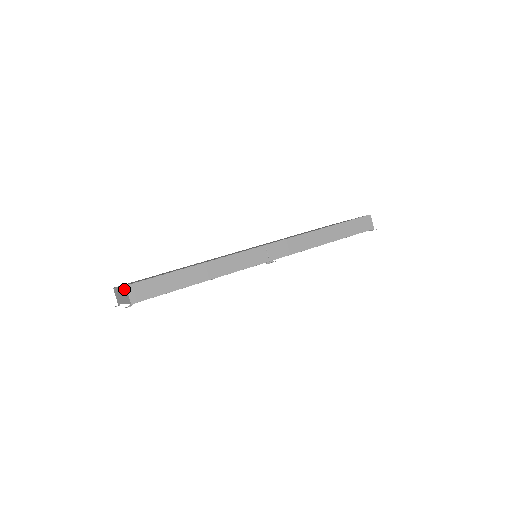
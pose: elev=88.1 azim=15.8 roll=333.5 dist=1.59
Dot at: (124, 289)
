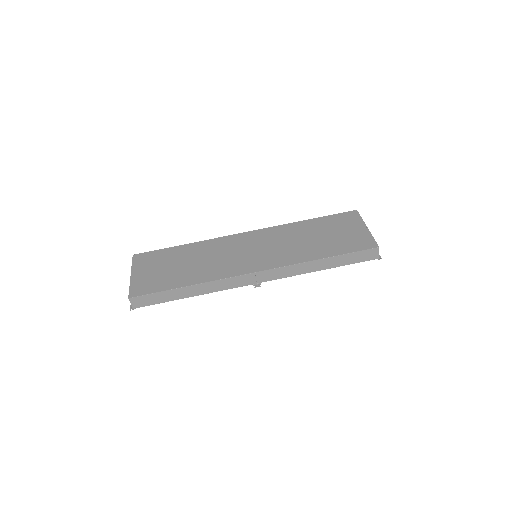
Dot at: (130, 293)
